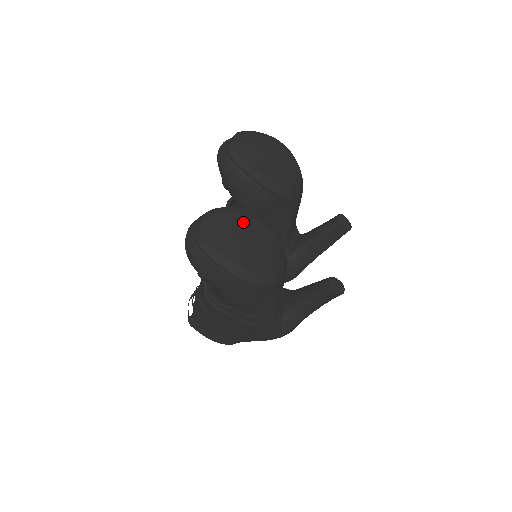
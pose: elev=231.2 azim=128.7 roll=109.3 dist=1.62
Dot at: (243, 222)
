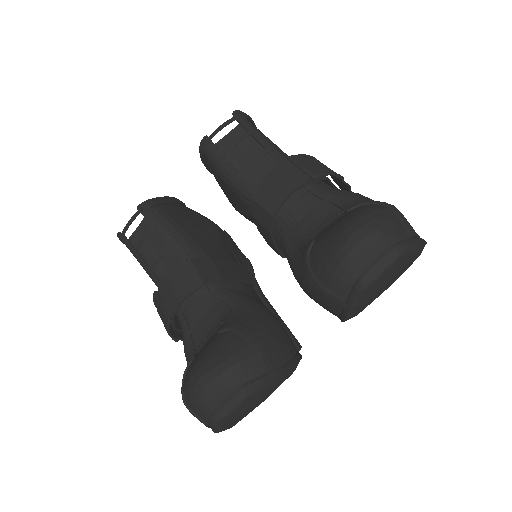
Dot at: occluded
